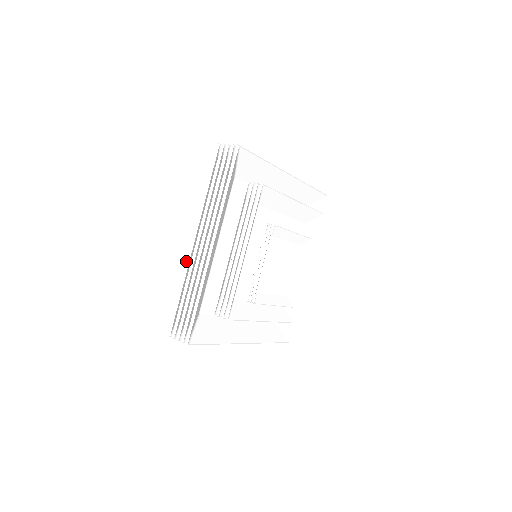
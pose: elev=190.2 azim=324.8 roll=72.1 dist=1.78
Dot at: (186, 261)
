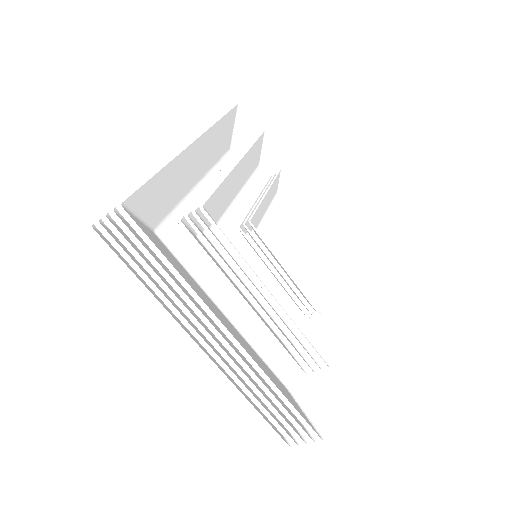
Dot at: occluded
